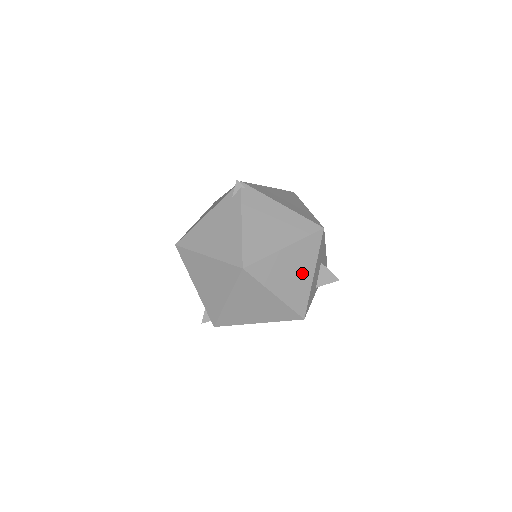
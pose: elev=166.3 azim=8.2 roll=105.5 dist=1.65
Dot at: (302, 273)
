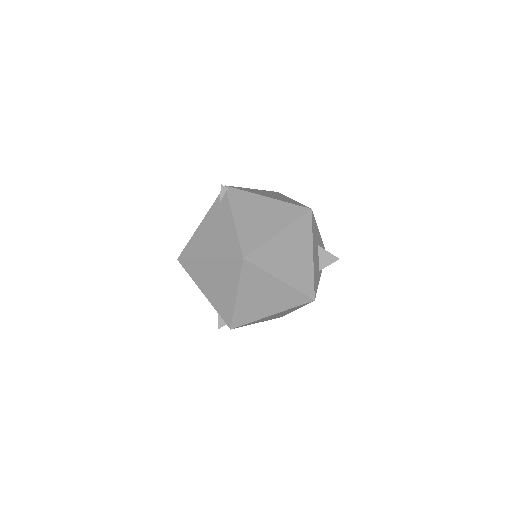
Dot at: (301, 255)
